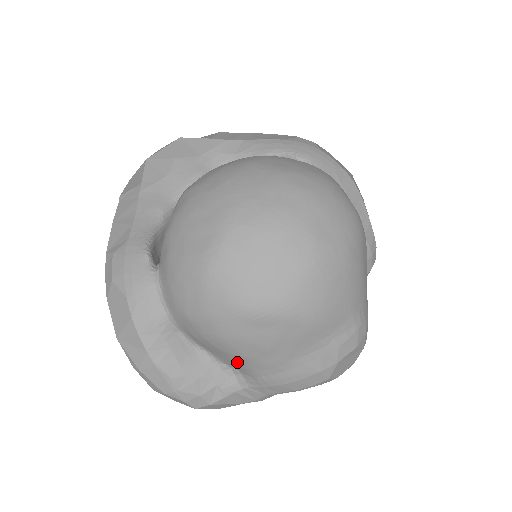
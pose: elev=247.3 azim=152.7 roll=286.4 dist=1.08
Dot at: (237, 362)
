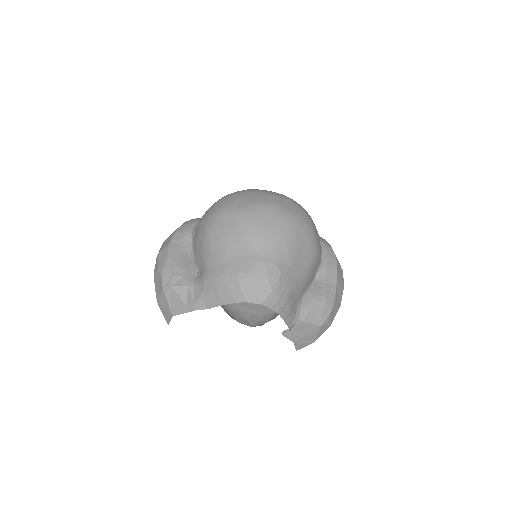
Dot at: (203, 254)
